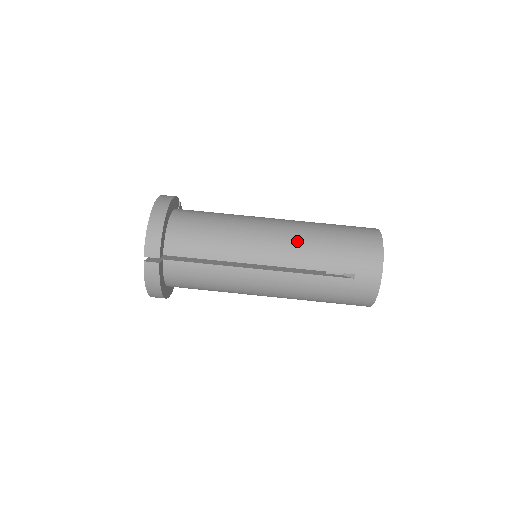
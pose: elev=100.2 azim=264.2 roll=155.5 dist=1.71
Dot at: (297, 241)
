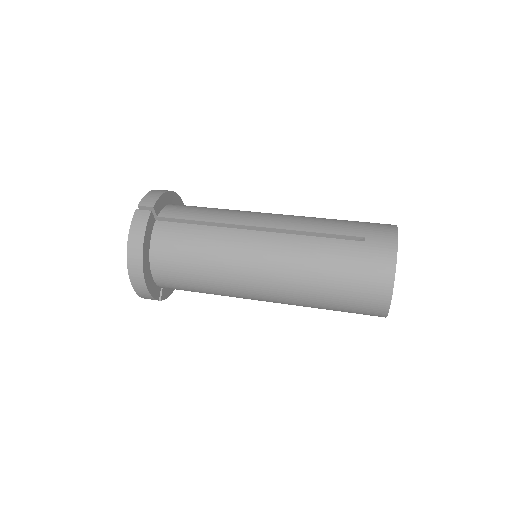
Dot at: (301, 216)
